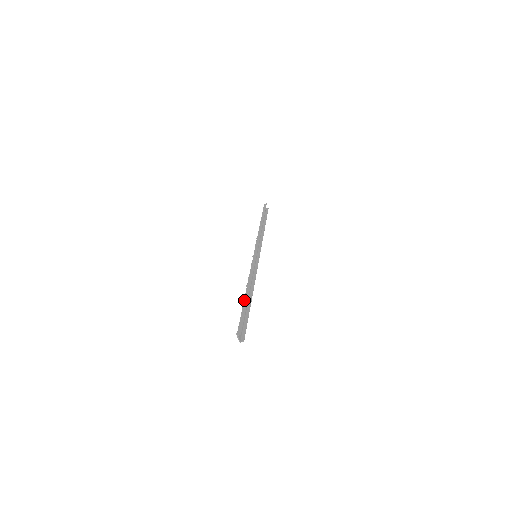
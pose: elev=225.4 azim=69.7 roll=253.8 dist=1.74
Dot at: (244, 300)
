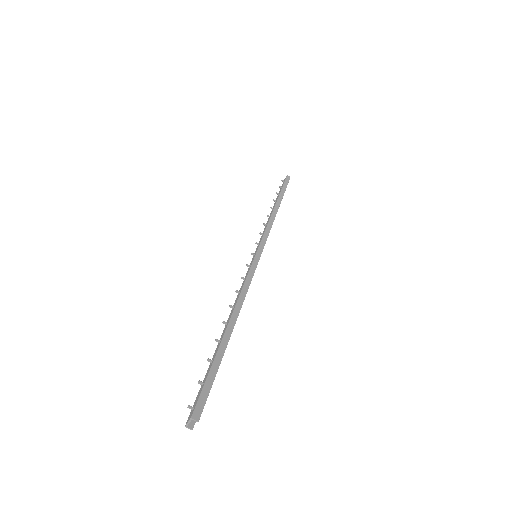
Dot at: (223, 339)
